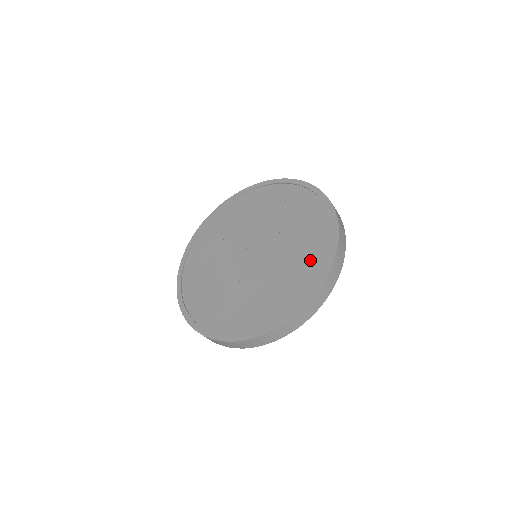
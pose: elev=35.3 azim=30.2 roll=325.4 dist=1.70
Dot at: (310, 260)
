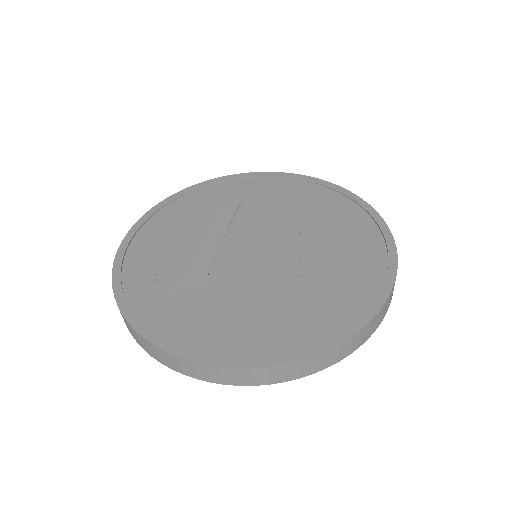
Dot at: (313, 315)
